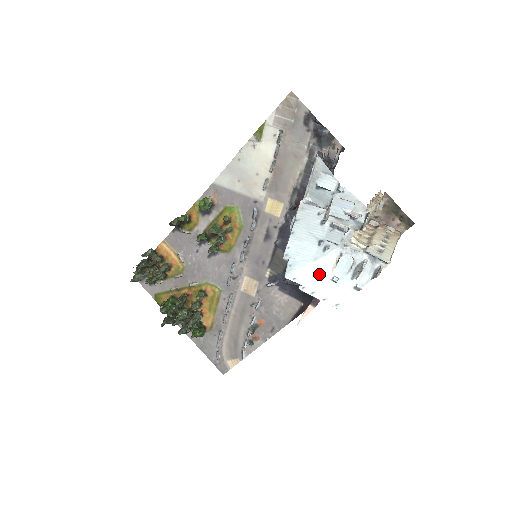
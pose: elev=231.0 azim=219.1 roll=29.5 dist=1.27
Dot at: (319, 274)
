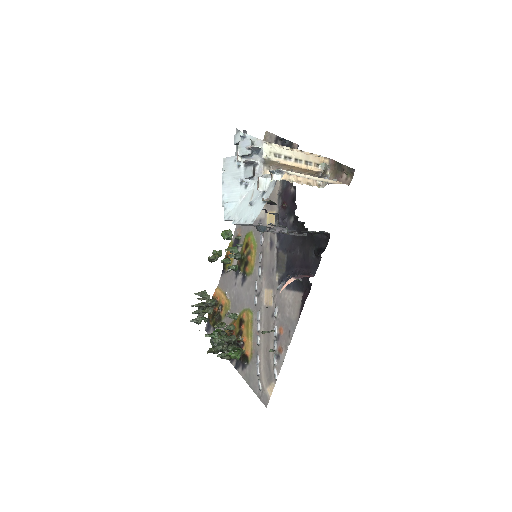
Dot at: (244, 206)
